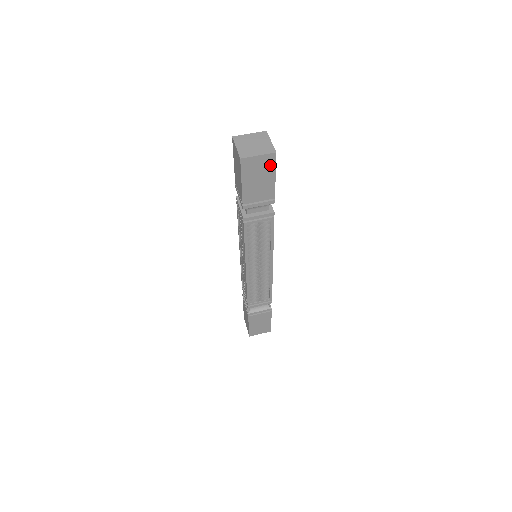
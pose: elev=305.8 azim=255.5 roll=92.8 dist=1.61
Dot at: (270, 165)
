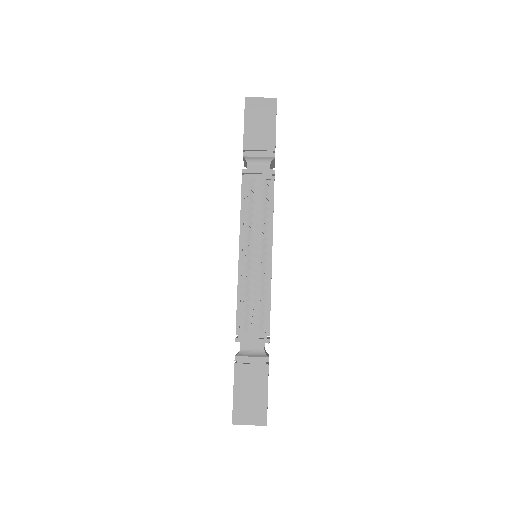
Dot at: (271, 110)
